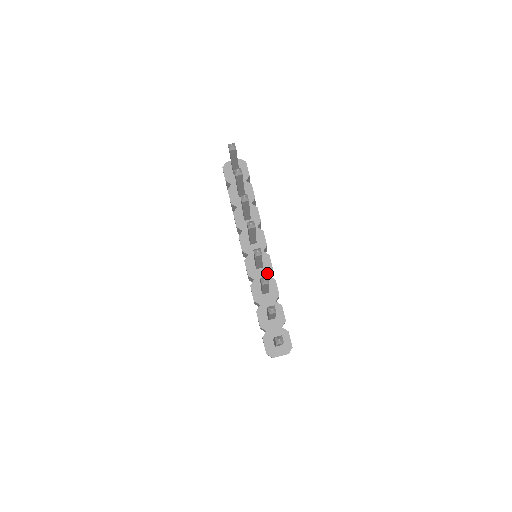
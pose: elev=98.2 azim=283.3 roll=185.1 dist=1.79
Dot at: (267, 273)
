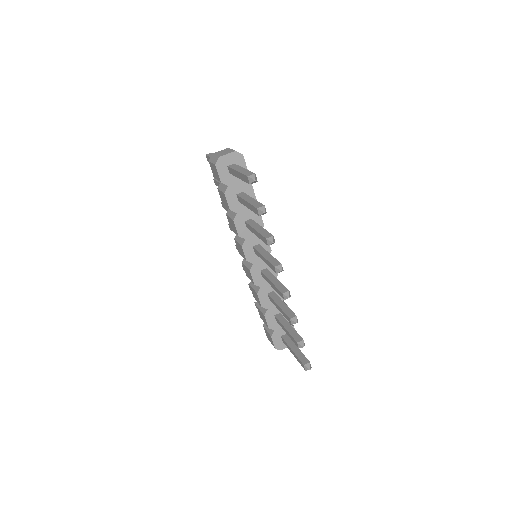
Dot at: occluded
